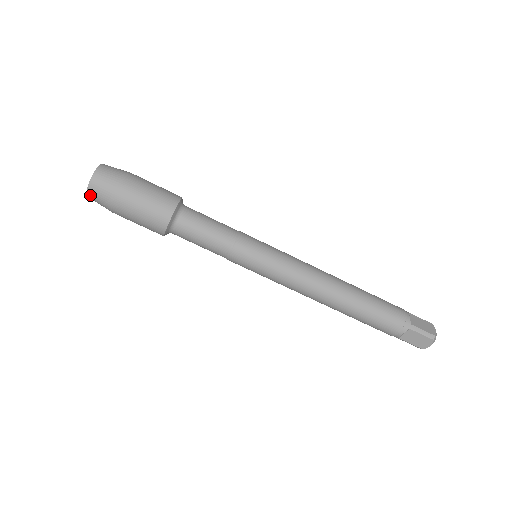
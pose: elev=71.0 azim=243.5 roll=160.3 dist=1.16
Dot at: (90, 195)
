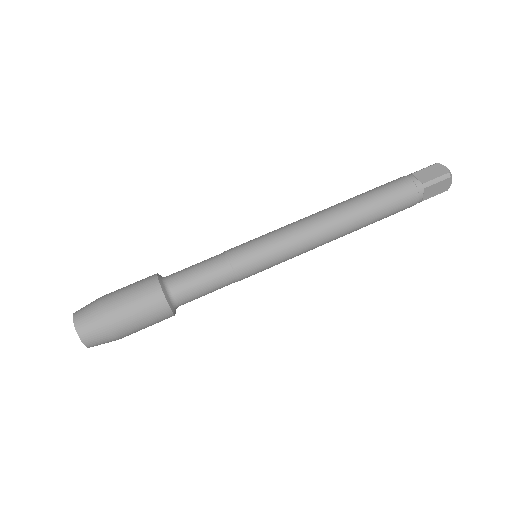
Dot at: (92, 346)
